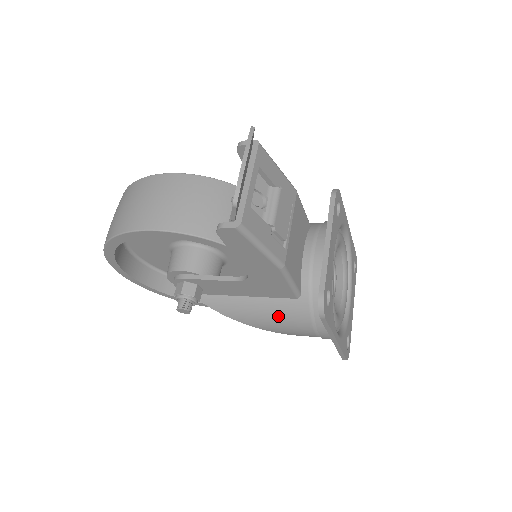
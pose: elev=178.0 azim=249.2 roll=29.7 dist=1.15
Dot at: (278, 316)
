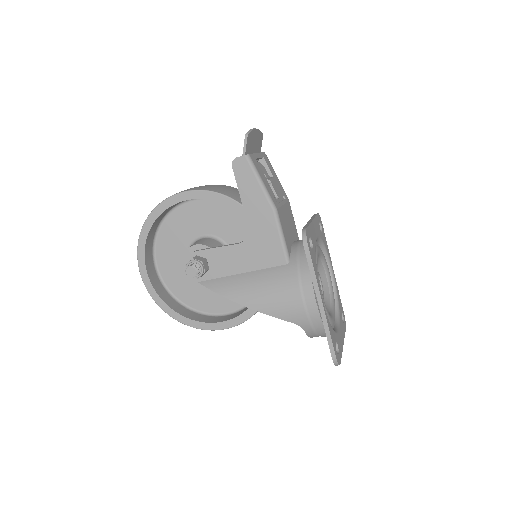
Dot at: (270, 285)
